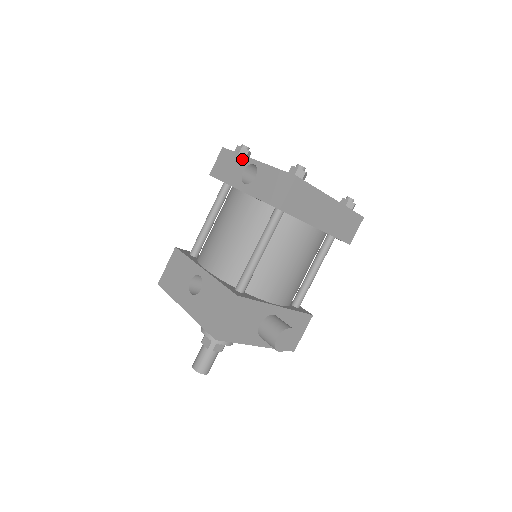
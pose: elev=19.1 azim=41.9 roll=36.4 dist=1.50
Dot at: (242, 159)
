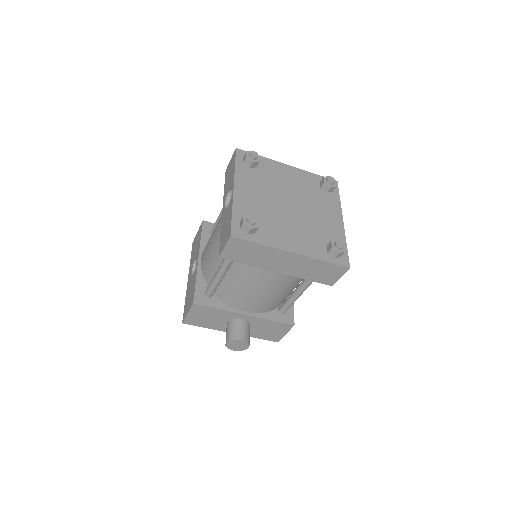
Dot at: (233, 177)
